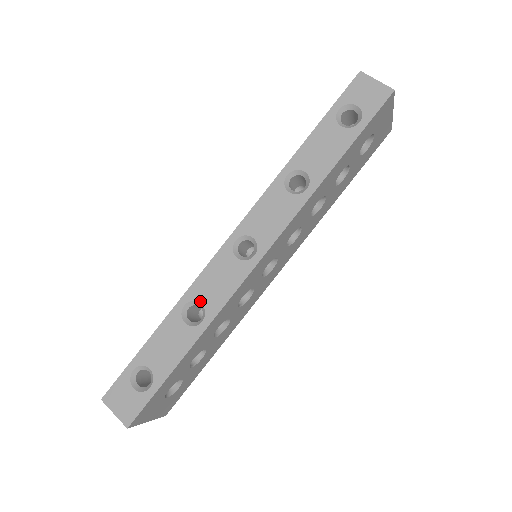
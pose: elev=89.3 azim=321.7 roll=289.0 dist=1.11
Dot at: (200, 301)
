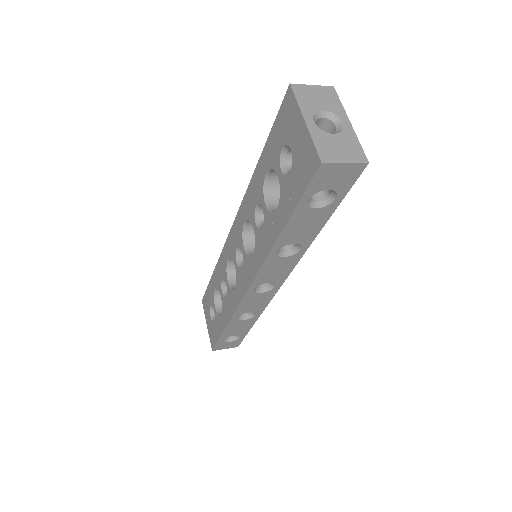
Dot at: occluded
